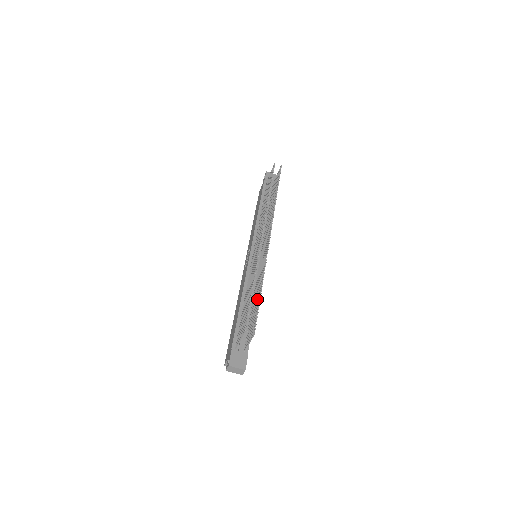
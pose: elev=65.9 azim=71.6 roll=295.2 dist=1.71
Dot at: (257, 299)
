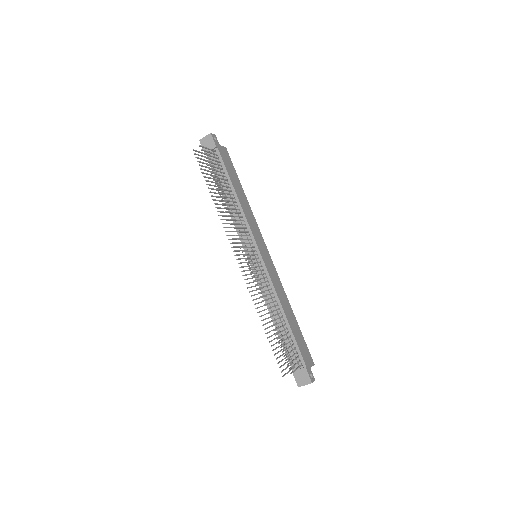
Dot at: (276, 329)
